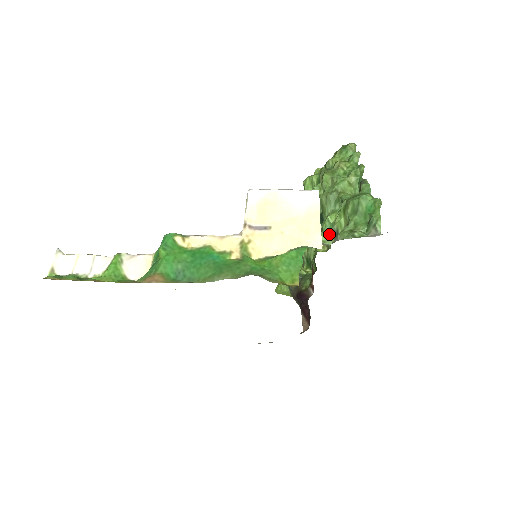
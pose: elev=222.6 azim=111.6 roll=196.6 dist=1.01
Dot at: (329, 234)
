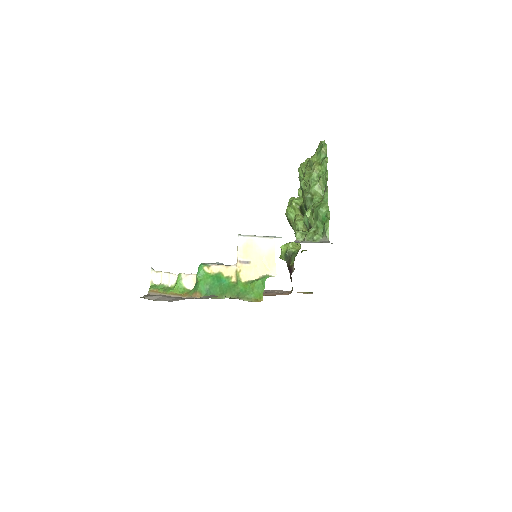
Dot at: (307, 225)
